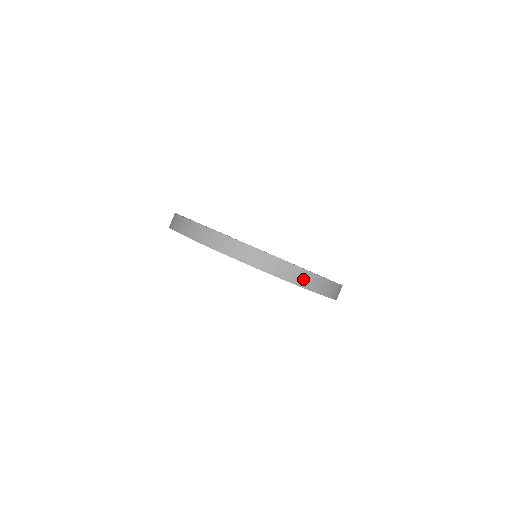
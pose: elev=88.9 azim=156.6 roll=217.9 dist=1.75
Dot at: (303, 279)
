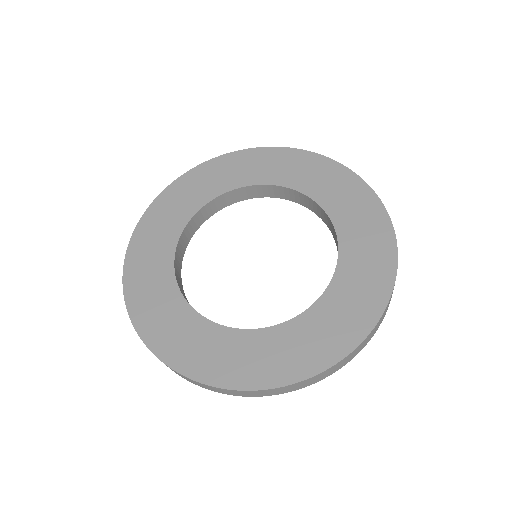
Dot at: (383, 316)
